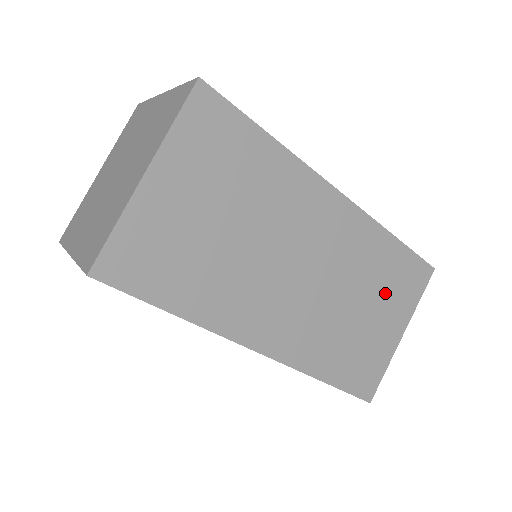
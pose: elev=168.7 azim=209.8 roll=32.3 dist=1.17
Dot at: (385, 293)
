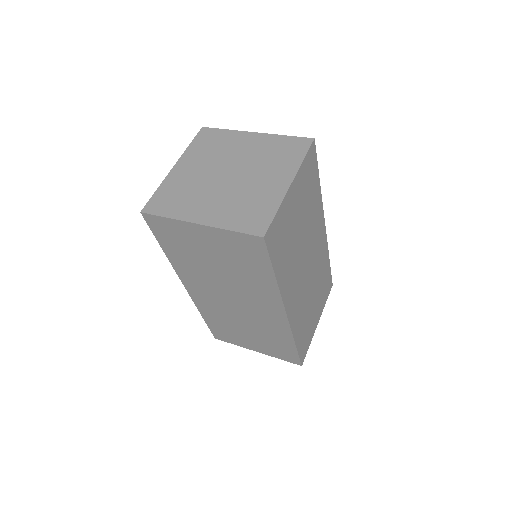
Dot at: (320, 293)
